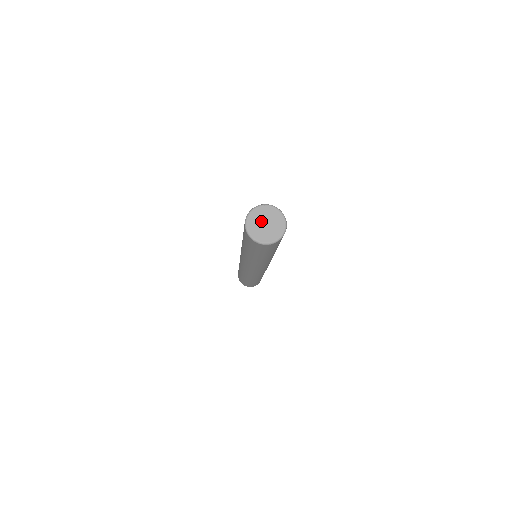
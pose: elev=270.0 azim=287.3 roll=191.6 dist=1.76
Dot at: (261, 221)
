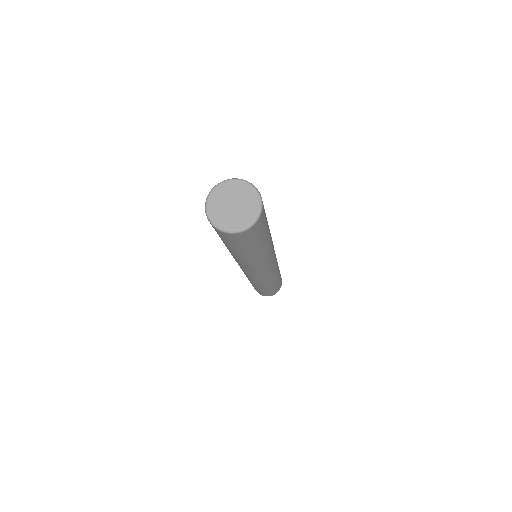
Dot at: (226, 203)
